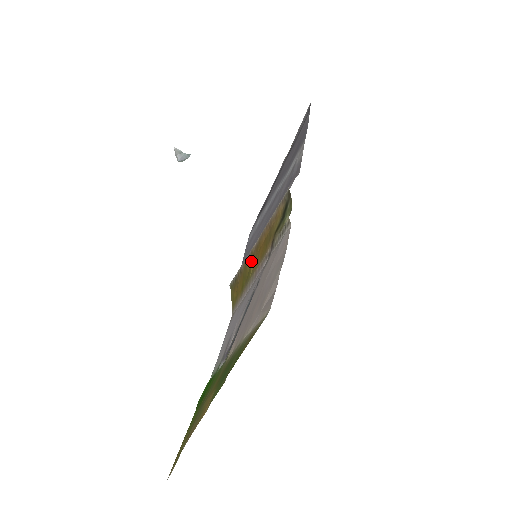
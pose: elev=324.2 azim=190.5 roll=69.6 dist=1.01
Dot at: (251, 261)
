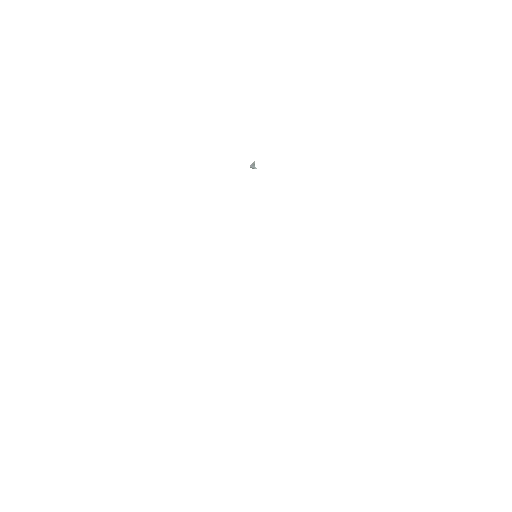
Dot at: occluded
